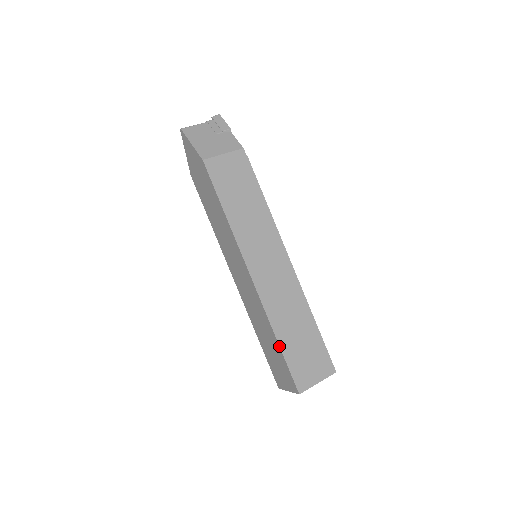
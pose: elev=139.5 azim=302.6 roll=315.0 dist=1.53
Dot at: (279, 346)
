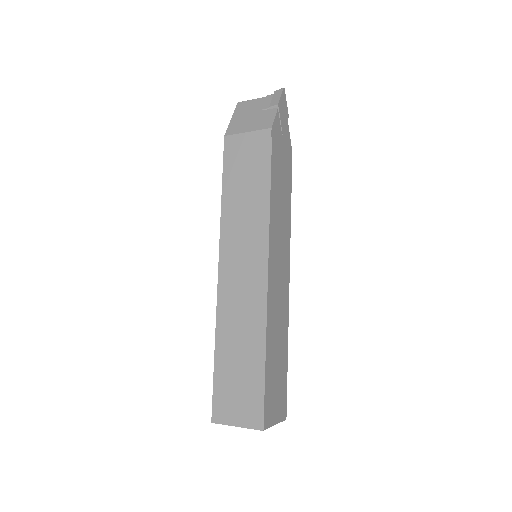
Dot at: (214, 359)
